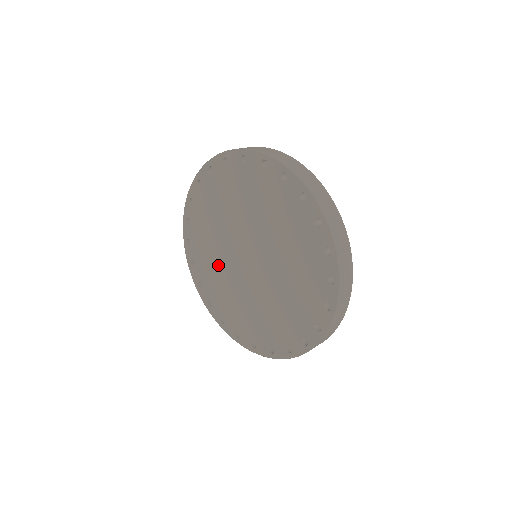
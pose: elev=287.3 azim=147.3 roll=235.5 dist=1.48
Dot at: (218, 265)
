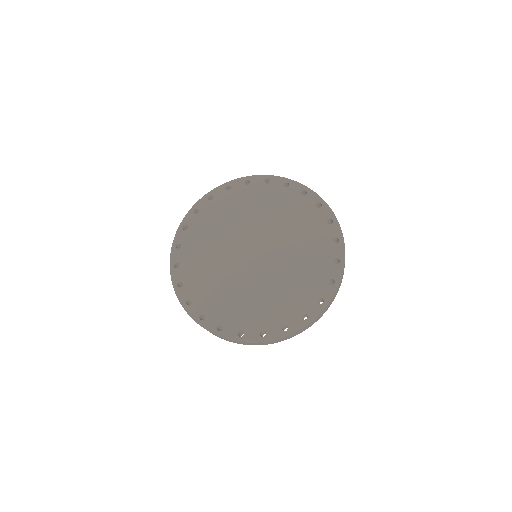
Dot at: (230, 288)
